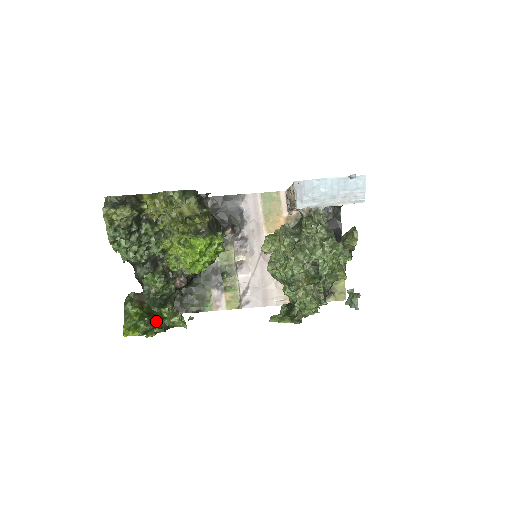
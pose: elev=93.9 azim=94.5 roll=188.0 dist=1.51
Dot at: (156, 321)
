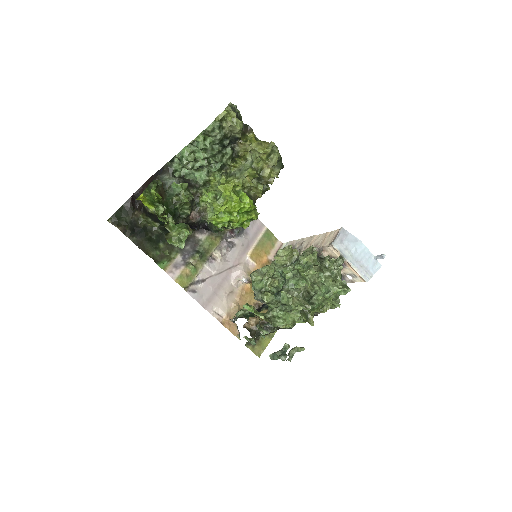
Dot at: occluded
